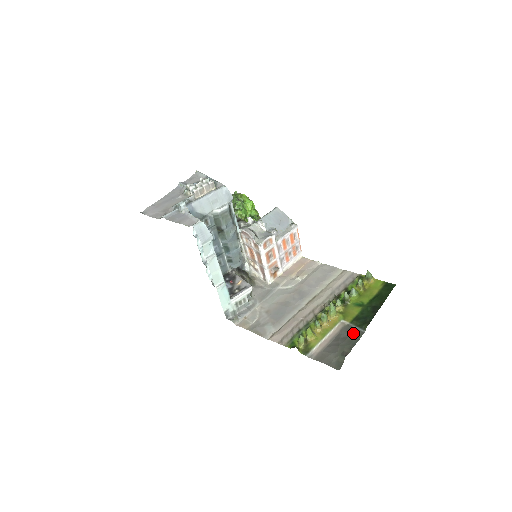
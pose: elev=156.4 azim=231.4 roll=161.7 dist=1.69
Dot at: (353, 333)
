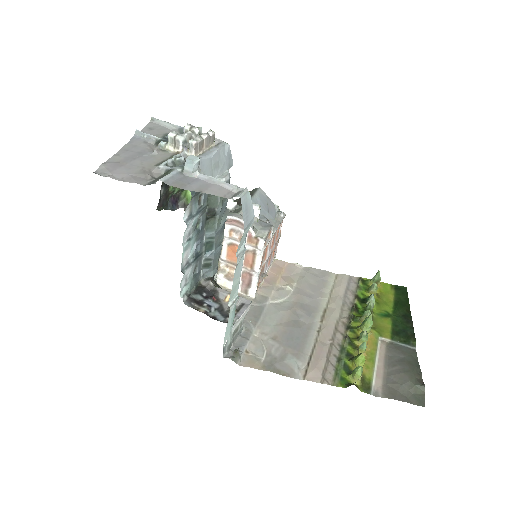
Dot at: (406, 352)
